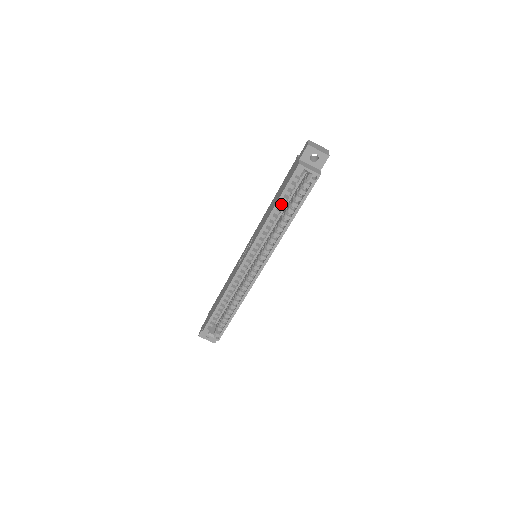
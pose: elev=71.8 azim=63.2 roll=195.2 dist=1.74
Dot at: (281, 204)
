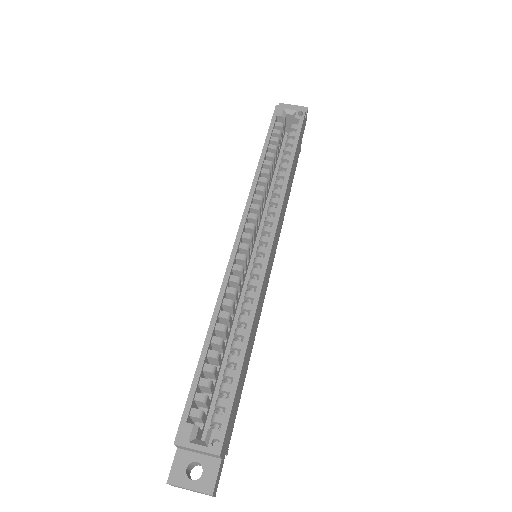
Dot at: (270, 153)
